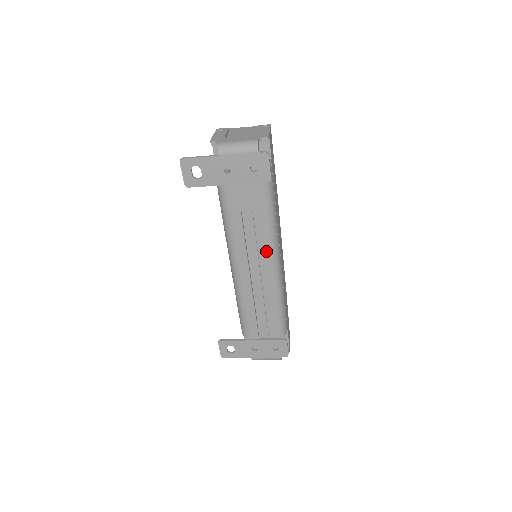
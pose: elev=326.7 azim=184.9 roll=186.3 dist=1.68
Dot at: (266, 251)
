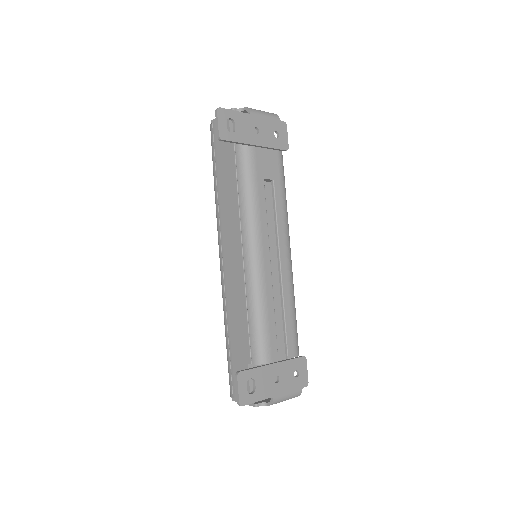
Dot at: (284, 229)
